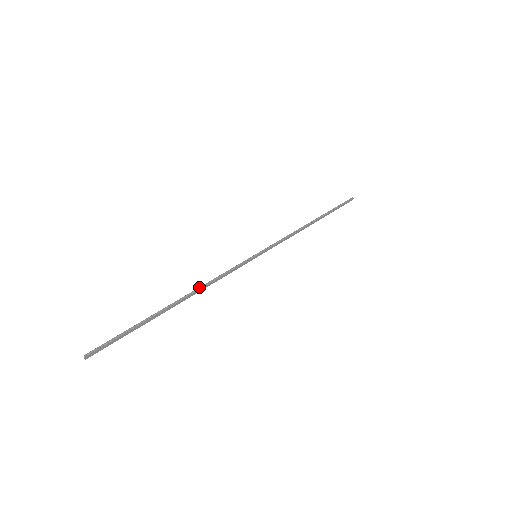
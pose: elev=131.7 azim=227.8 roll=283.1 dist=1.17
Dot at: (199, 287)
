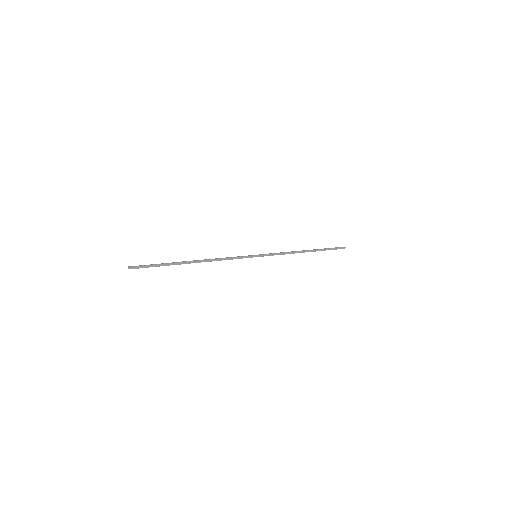
Dot at: (210, 259)
